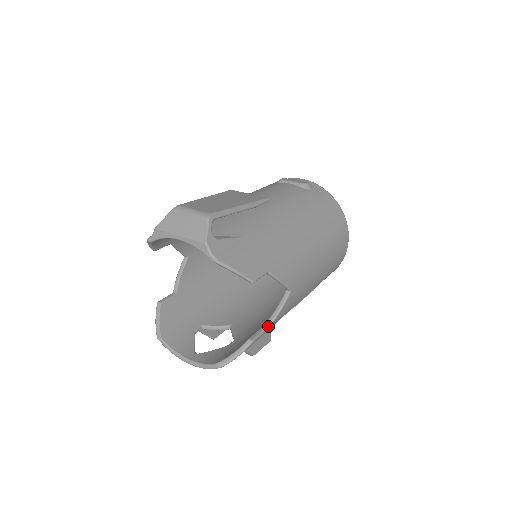
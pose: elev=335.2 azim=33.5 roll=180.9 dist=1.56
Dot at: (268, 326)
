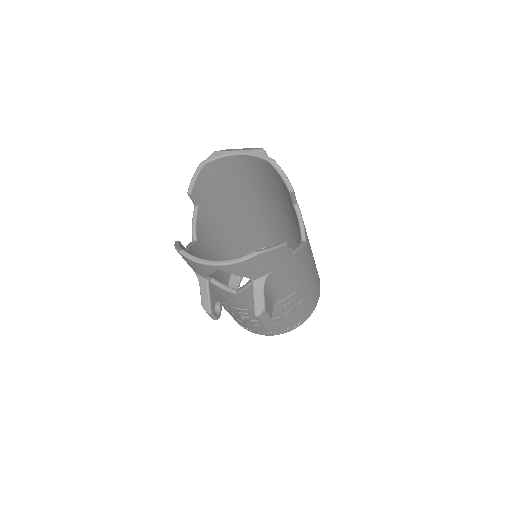
Dot at: (292, 252)
